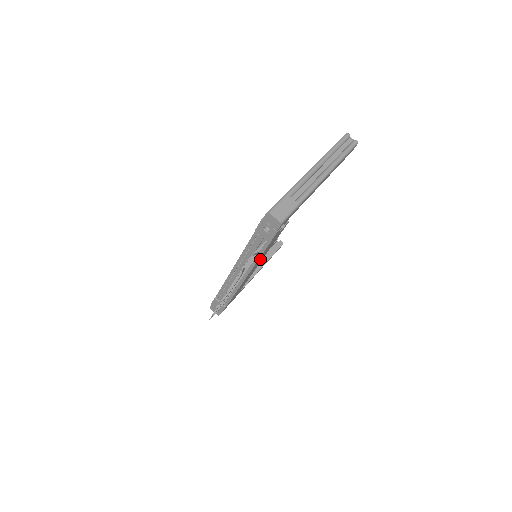
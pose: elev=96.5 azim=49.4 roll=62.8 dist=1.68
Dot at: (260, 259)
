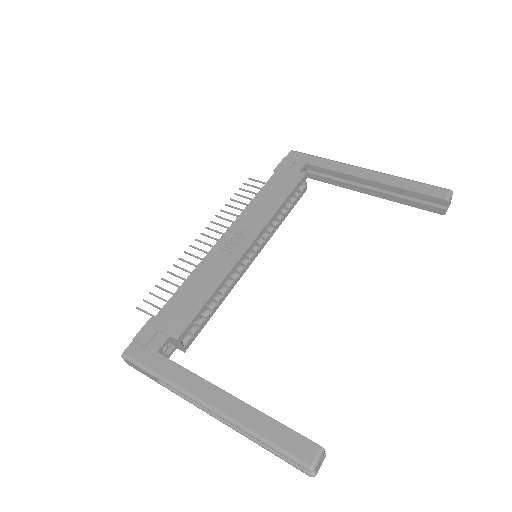
Dot at: occluded
